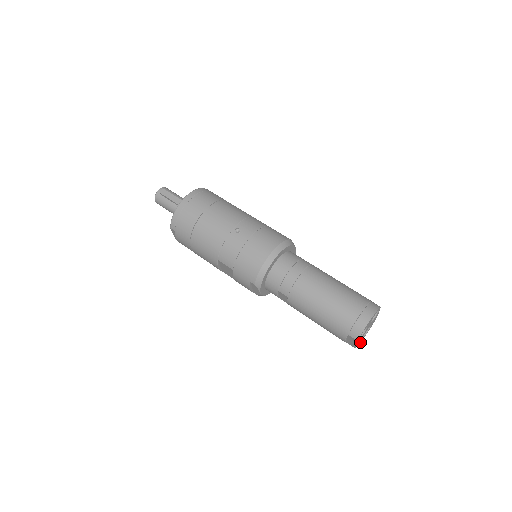
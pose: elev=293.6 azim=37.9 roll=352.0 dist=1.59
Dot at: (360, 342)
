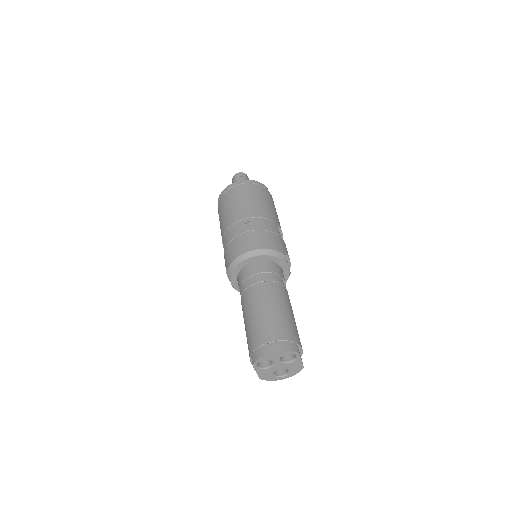
Dot at: (273, 380)
